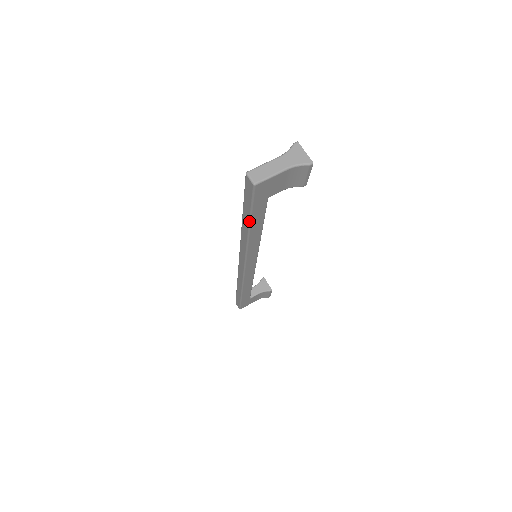
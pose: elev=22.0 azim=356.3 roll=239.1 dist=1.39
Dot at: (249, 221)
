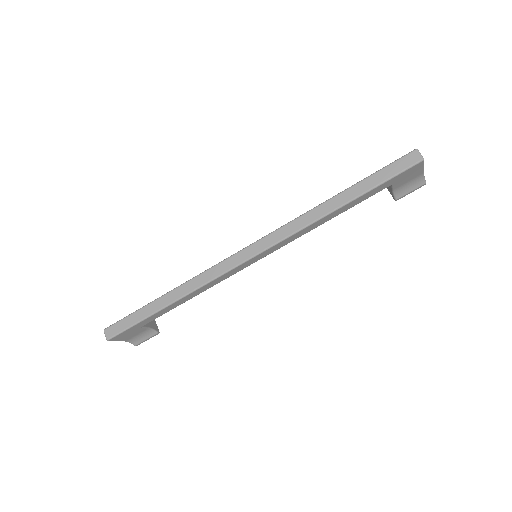
Dot at: (361, 194)
